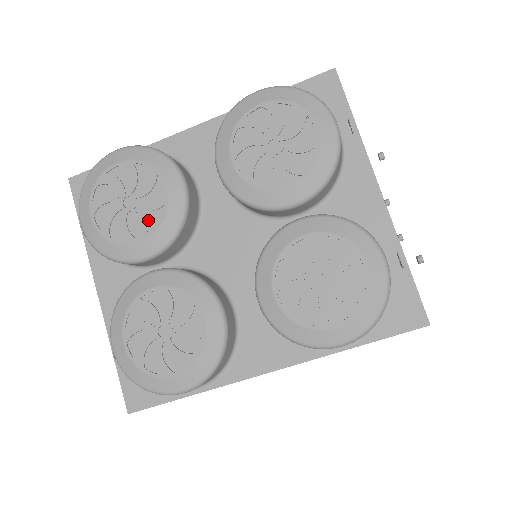
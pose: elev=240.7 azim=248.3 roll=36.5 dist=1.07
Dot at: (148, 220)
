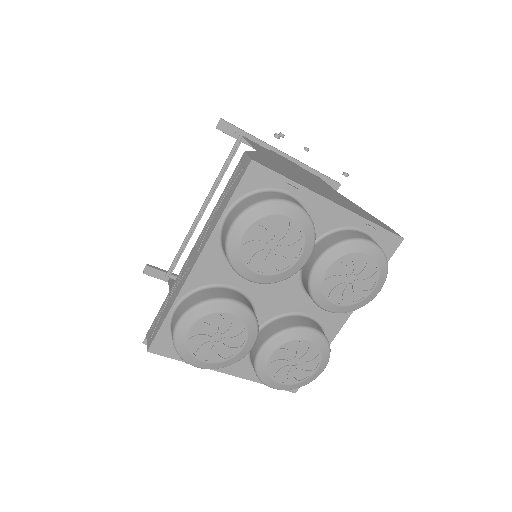
Dot at: (237, 335)
